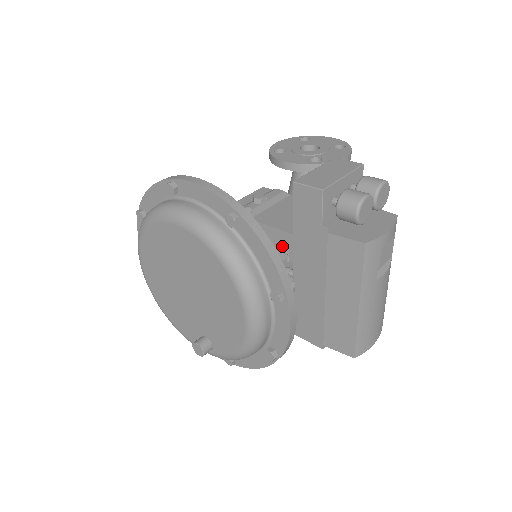
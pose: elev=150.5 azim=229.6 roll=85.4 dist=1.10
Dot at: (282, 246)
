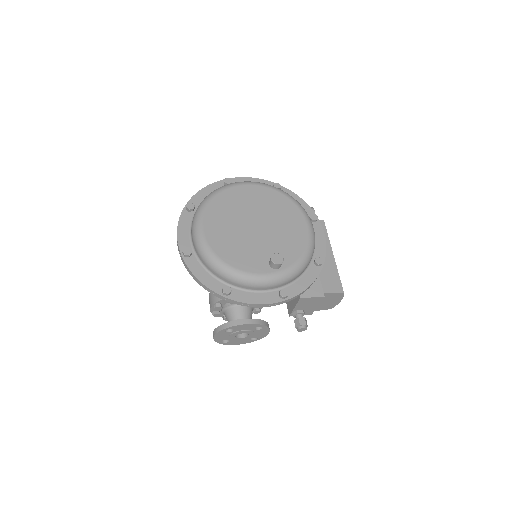
Dot at: occluded
